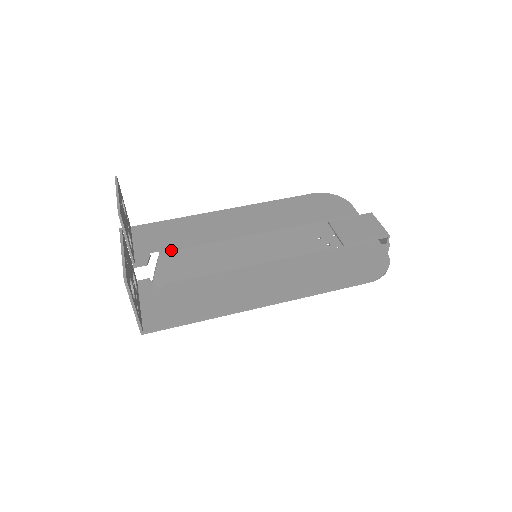
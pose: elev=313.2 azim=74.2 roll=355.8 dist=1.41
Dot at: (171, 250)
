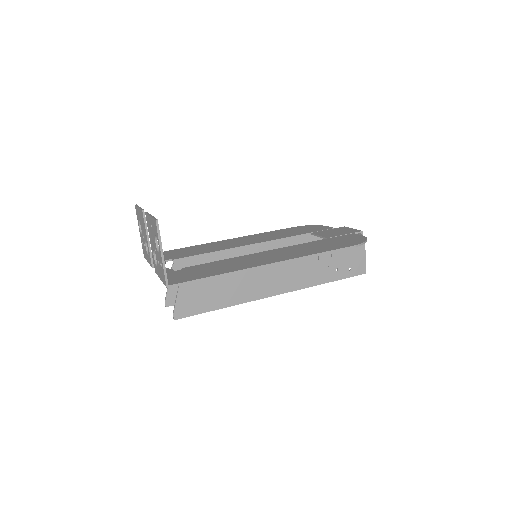
Dot at: (183, 257)
